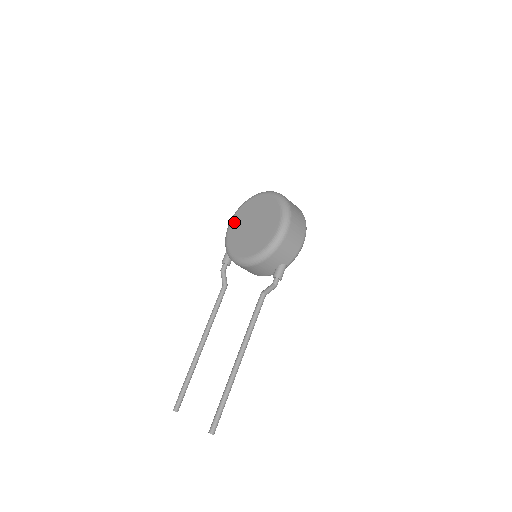
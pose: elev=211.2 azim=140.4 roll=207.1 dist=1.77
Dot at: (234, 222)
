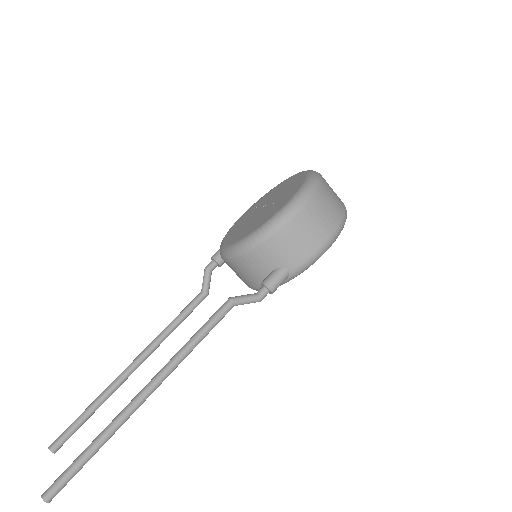
Dot at: (249, 209)
